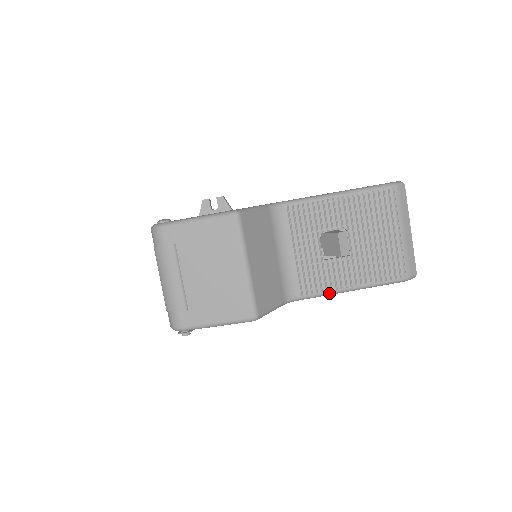
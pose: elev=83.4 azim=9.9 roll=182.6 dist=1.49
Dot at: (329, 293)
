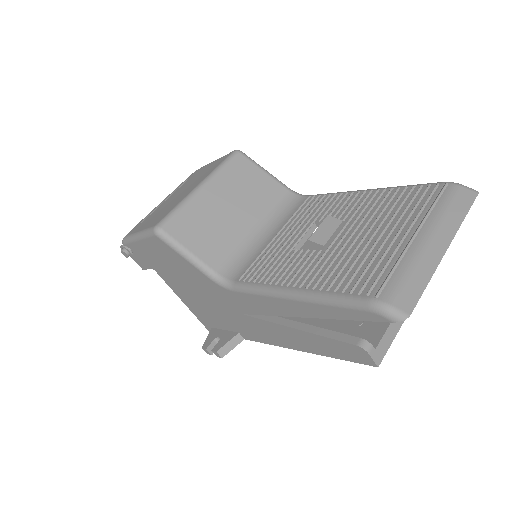
Dot at: (265, 288)
